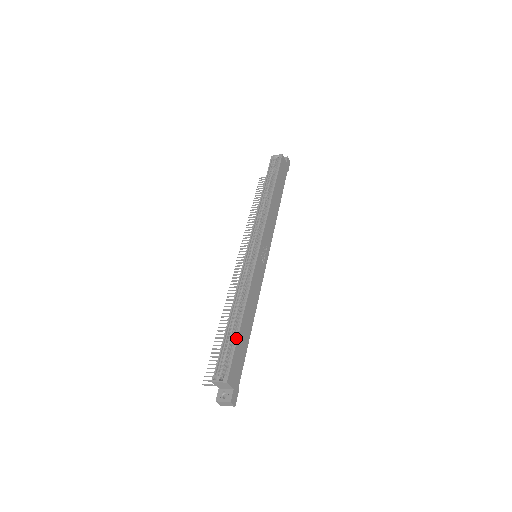
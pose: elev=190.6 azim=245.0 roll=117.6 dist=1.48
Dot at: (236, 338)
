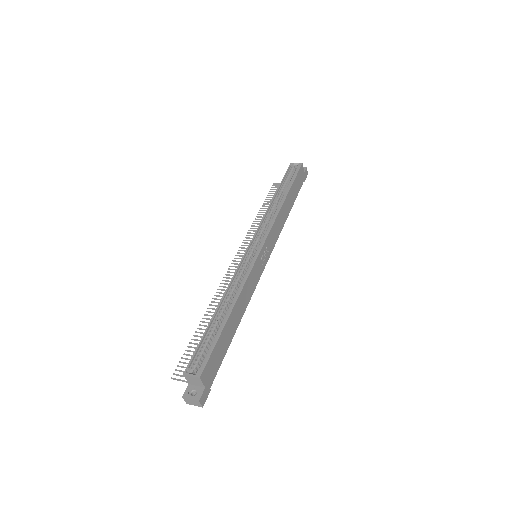
Dot at: (219, 333)
